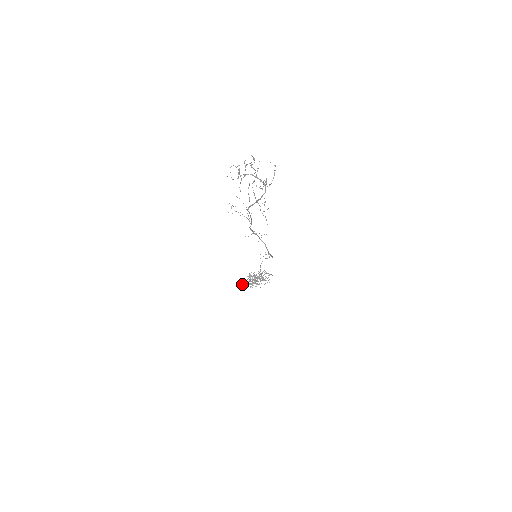
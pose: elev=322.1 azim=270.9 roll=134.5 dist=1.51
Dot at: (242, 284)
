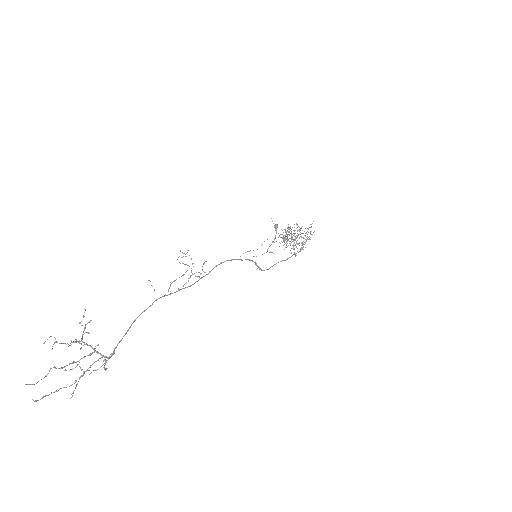
Dot at: (276, 229)
